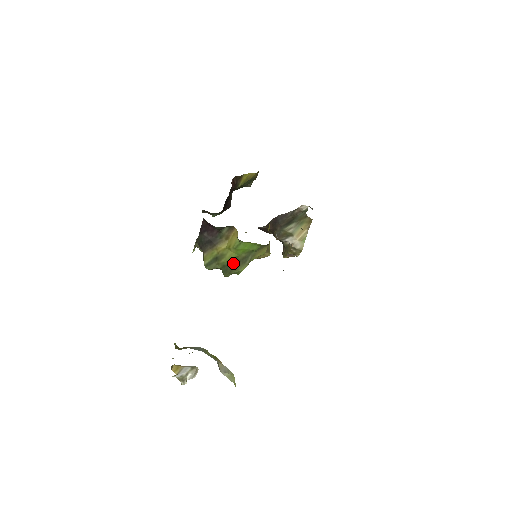
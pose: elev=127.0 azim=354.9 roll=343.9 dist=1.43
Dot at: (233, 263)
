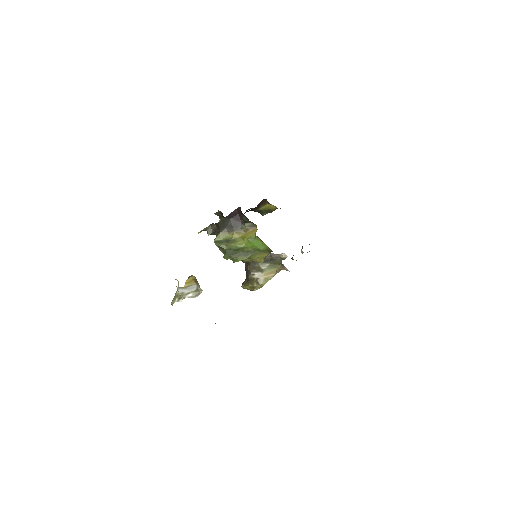
Dot at: (238, 251)
